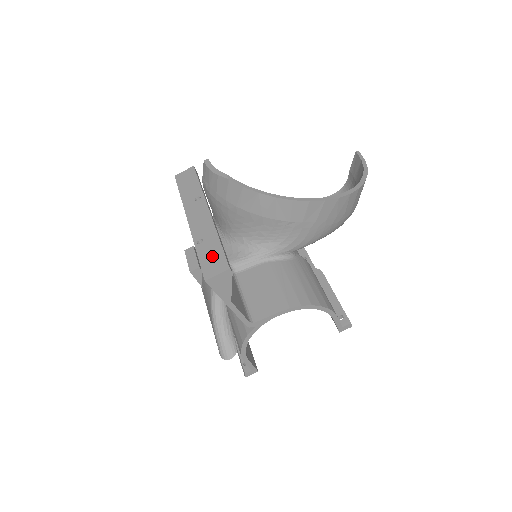
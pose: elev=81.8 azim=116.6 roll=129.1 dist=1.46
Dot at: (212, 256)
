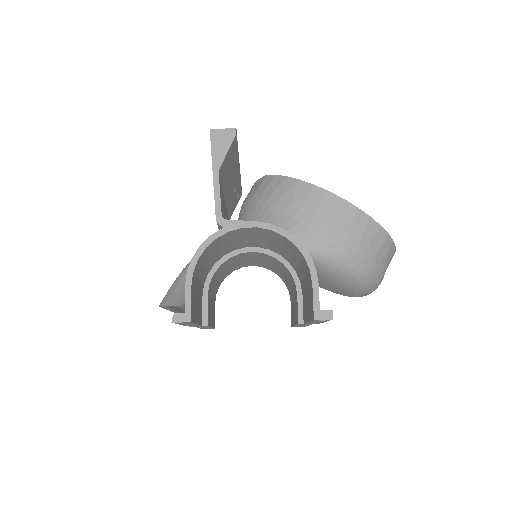
Dot at: occluded
